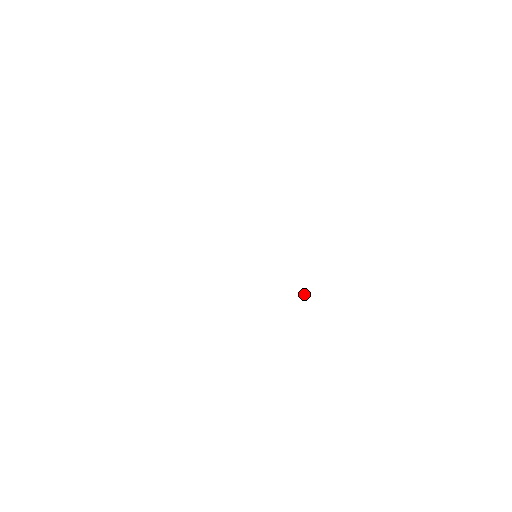
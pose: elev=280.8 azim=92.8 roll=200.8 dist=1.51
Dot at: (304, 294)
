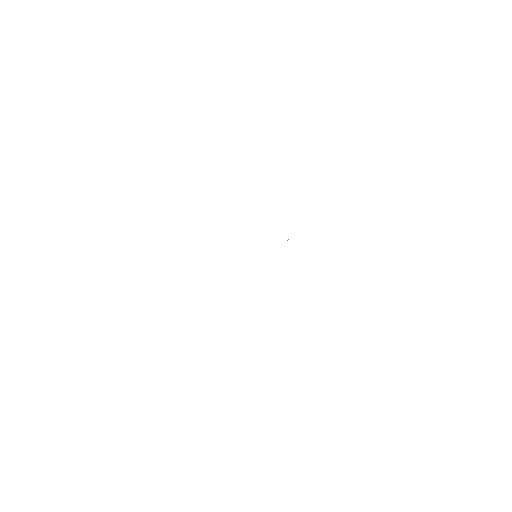
Dot at: occluded
